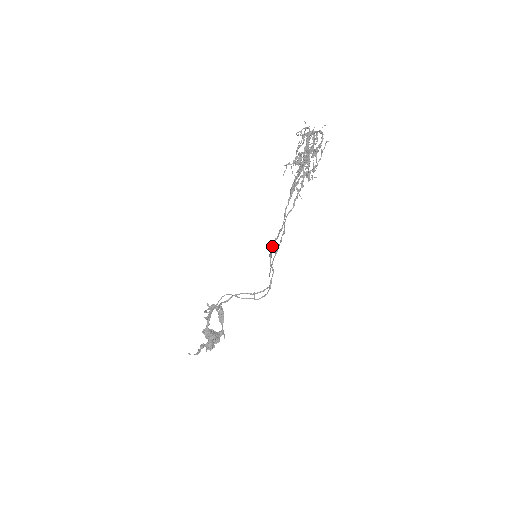
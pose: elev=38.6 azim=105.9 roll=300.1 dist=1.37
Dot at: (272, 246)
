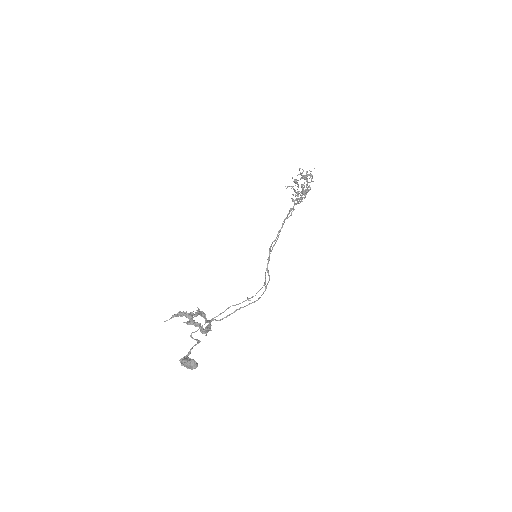
Dot at: (271, 245)
